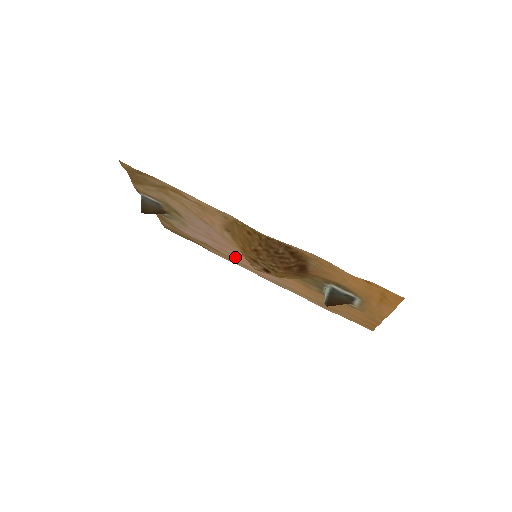
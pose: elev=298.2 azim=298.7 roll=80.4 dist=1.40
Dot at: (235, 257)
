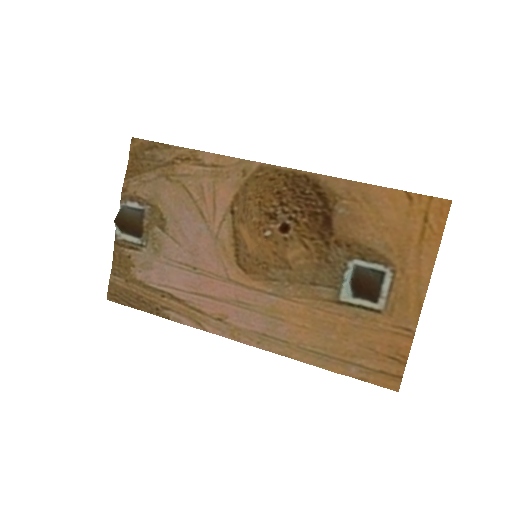
Dot at: (212, 299)
